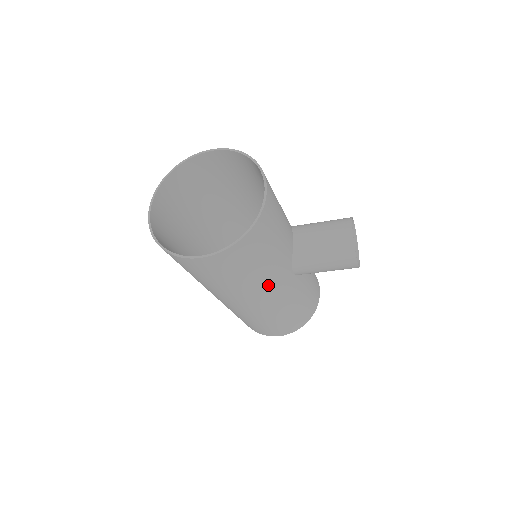
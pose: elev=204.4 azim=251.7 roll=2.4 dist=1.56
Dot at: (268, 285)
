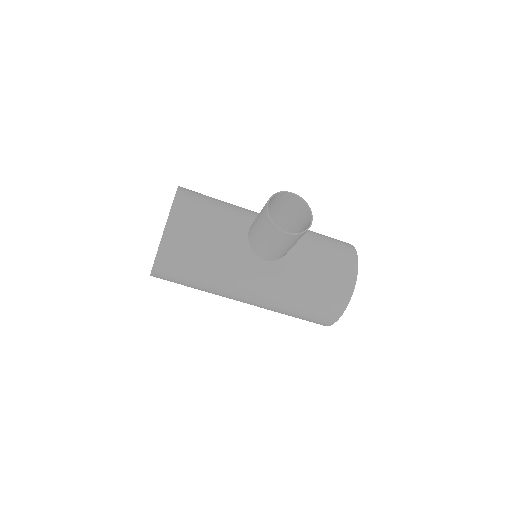
Dot at: (235, 277)
